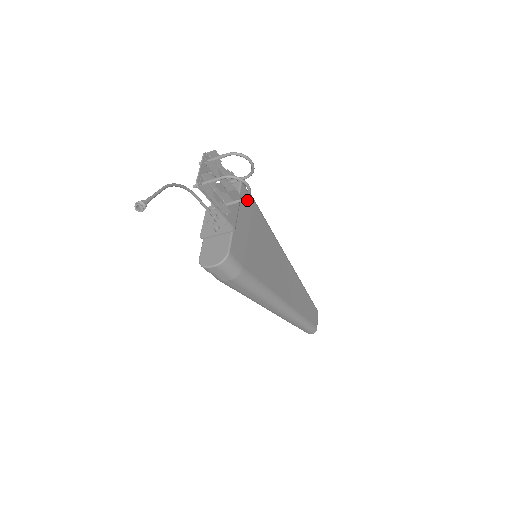
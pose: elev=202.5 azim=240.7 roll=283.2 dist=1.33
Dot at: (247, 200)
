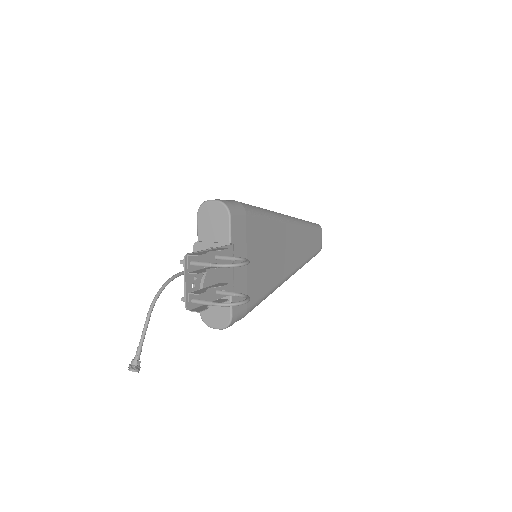
Dot at: (239, 226)
